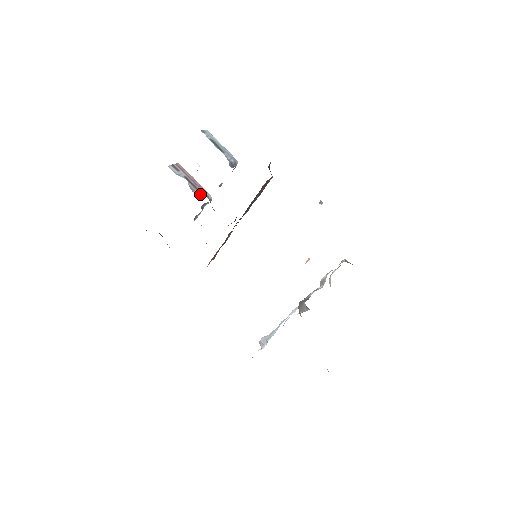
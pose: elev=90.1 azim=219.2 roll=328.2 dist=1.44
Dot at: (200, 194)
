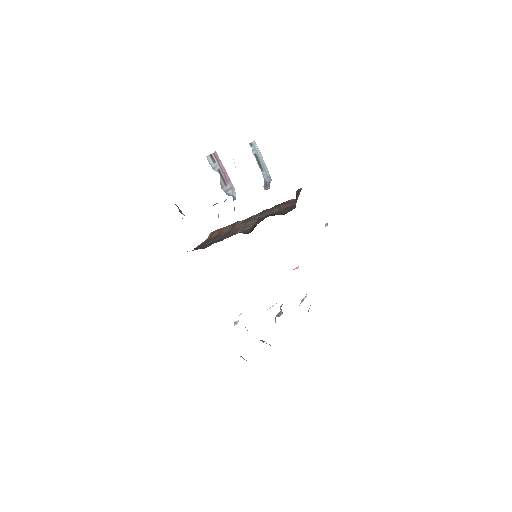
Dot at: (227, 191)
